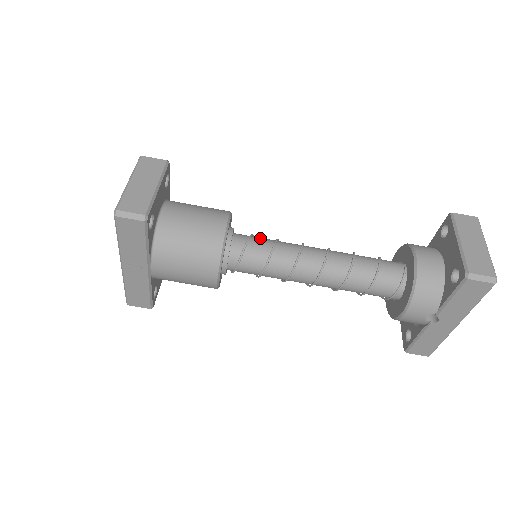
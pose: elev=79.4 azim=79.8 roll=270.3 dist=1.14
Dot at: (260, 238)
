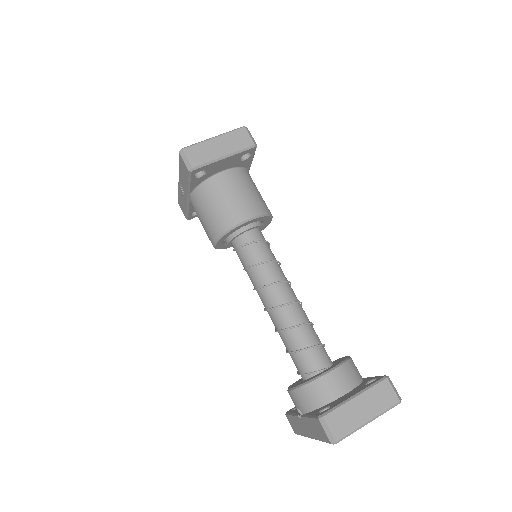
Dot at: (266, 249)
